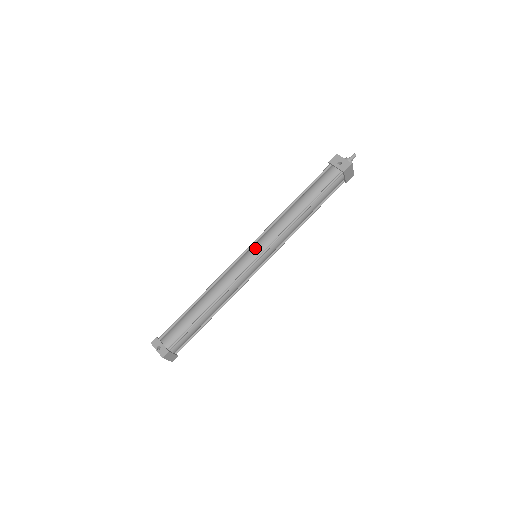
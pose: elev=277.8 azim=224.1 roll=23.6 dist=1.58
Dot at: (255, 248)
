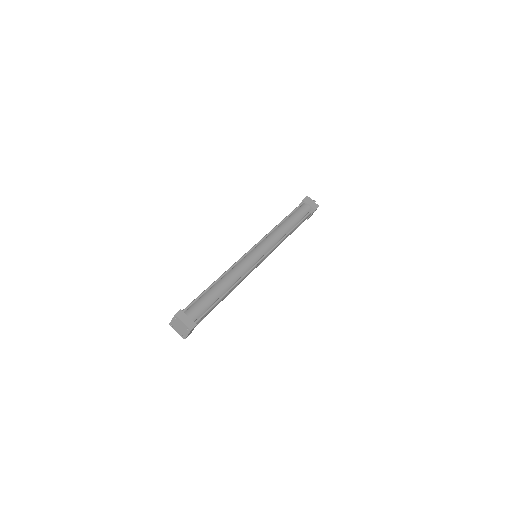
Dot at: occluded
